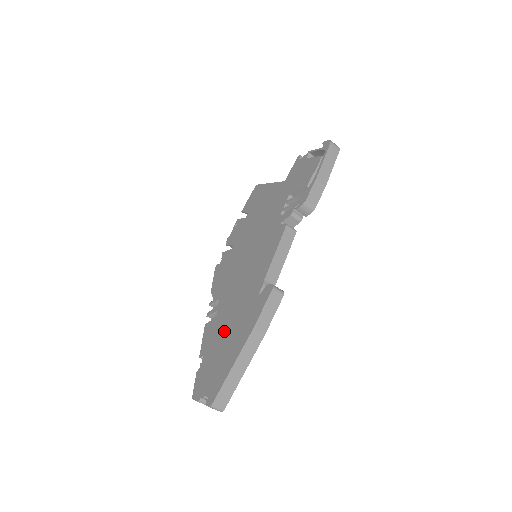
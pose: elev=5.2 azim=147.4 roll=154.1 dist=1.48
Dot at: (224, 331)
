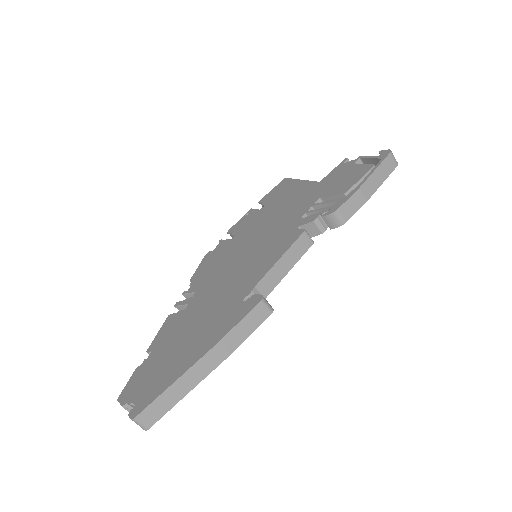
Dot at: (186, 331)
